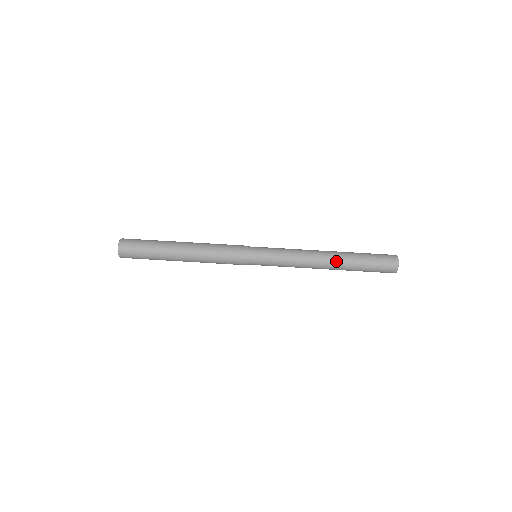
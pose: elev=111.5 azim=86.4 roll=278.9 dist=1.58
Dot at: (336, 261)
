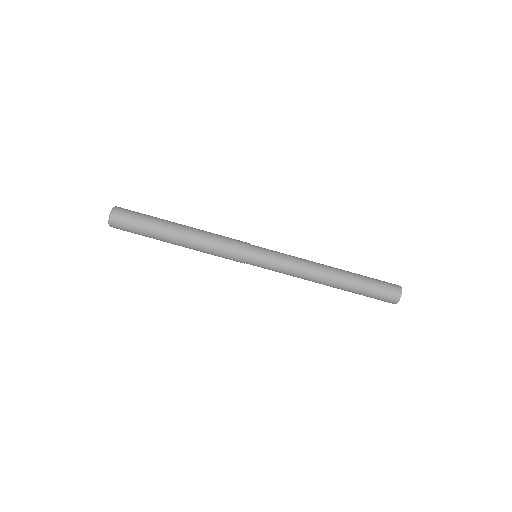
Dot at: (339, 277)
